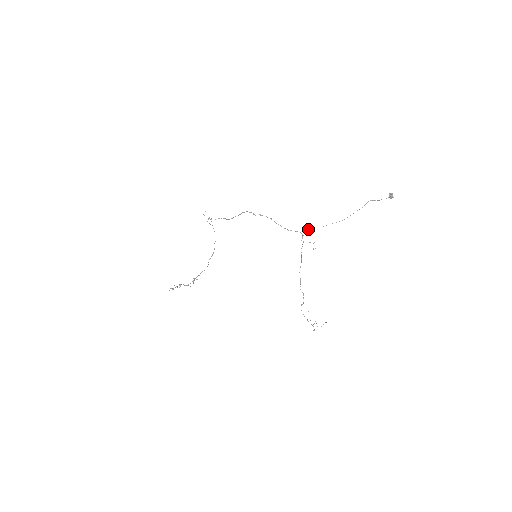
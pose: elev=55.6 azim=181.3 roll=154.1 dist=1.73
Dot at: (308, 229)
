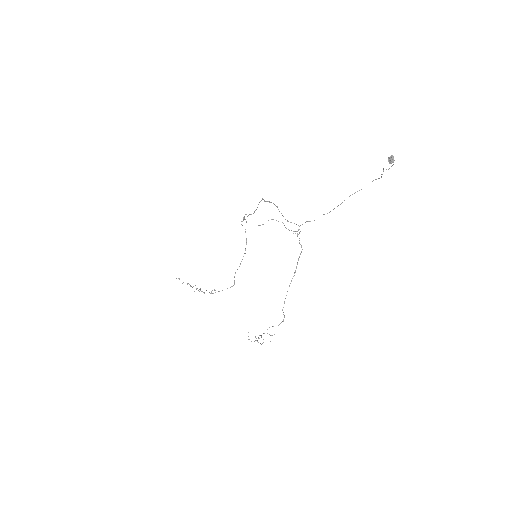
Dot at: (306, 221)
